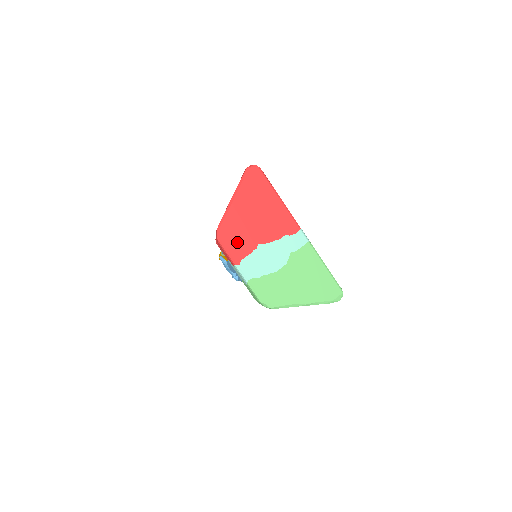
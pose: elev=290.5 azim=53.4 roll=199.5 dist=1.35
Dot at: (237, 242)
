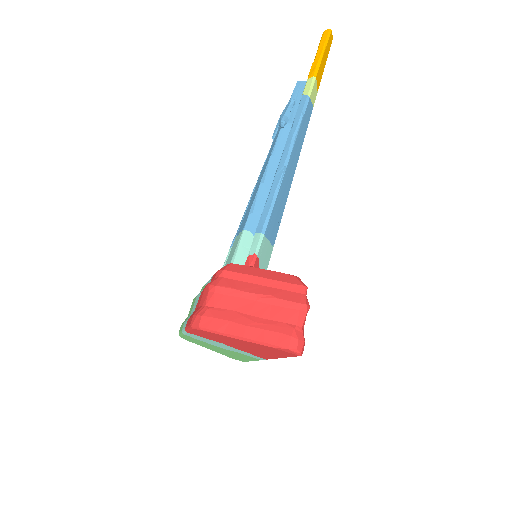
Dot at: (205, 335)
